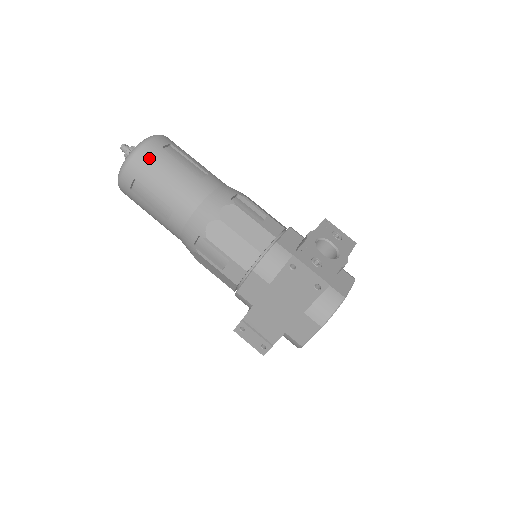
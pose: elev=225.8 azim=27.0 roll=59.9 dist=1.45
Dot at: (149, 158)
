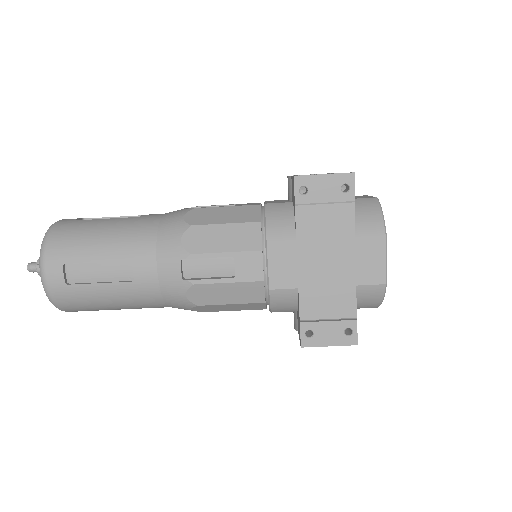
Dot at: (67, 233)
